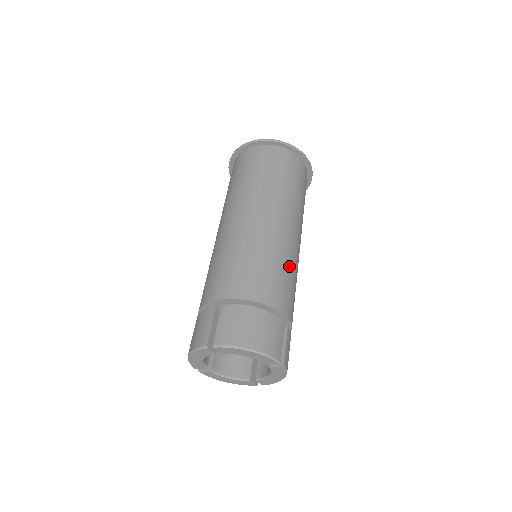
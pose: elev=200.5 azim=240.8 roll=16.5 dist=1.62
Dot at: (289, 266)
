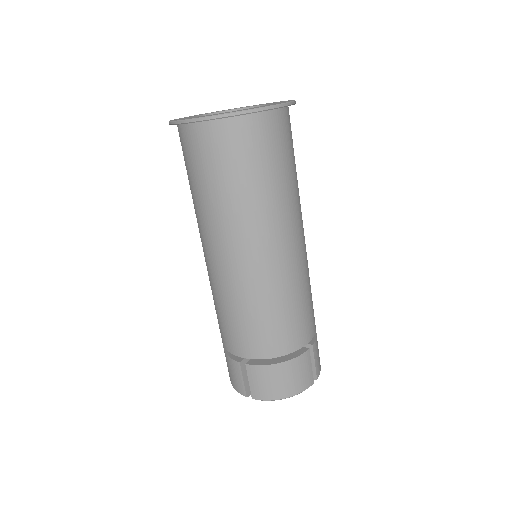
Dot at: (299, 291)
